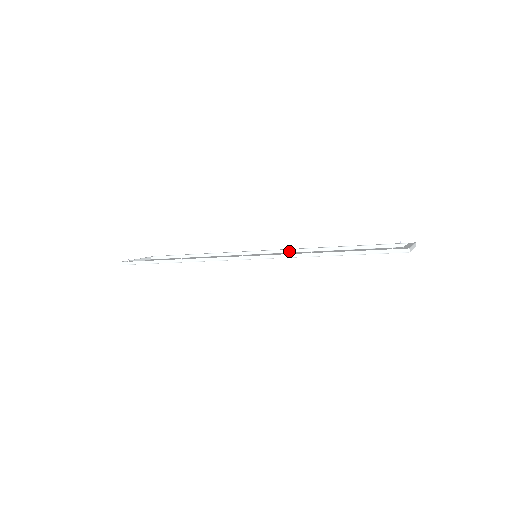
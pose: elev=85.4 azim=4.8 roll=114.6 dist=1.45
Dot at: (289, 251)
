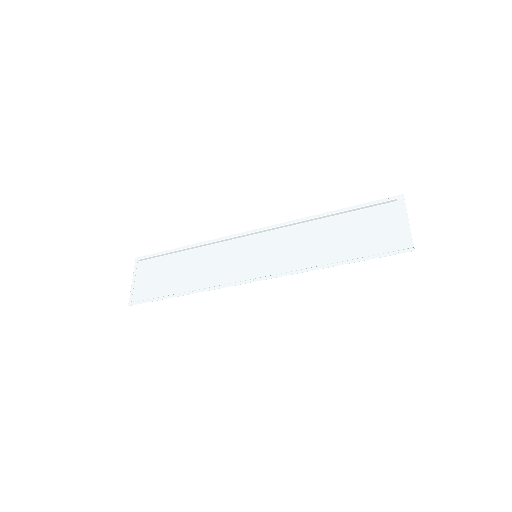
Dot at: (279, 228)
